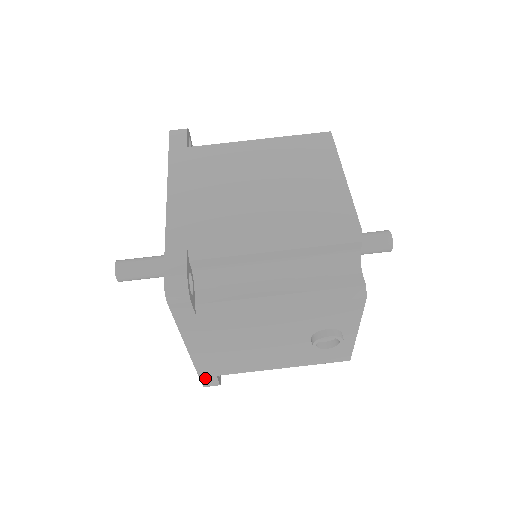
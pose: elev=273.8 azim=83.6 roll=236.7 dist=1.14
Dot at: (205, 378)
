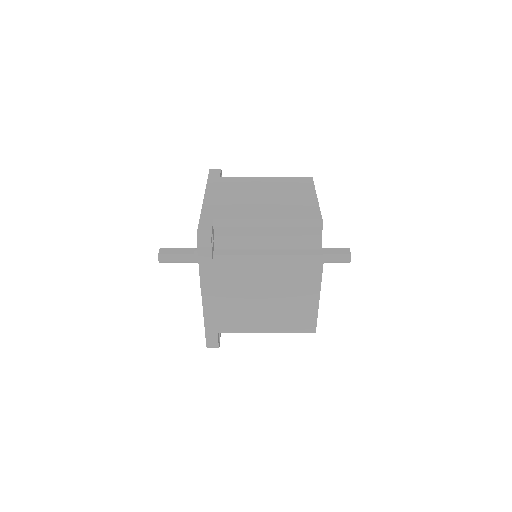
Dot at: occluded
